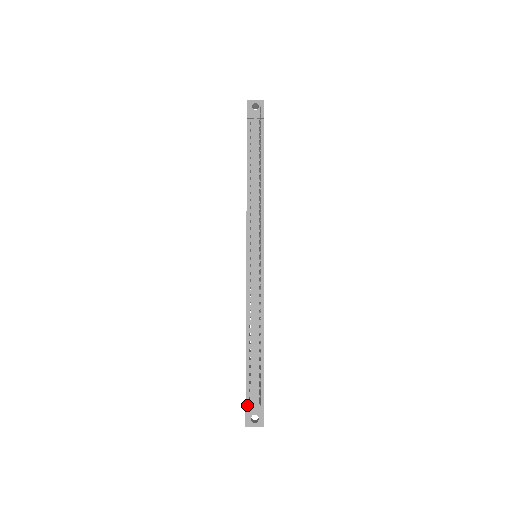
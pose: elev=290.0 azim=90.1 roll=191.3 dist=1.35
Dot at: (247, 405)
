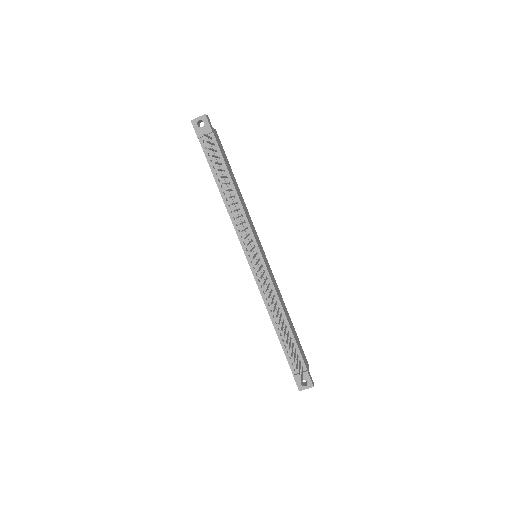
Dot at: (294, 376)
